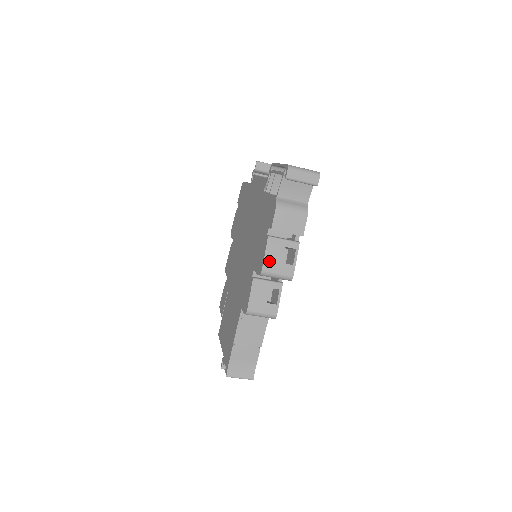
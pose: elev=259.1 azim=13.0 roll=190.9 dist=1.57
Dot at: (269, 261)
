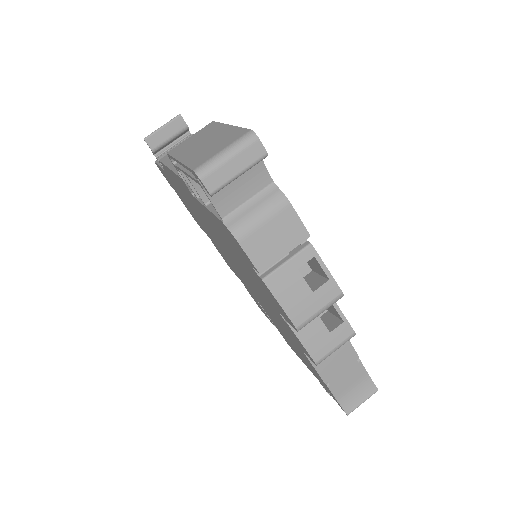
Dot at: (294, 308)
